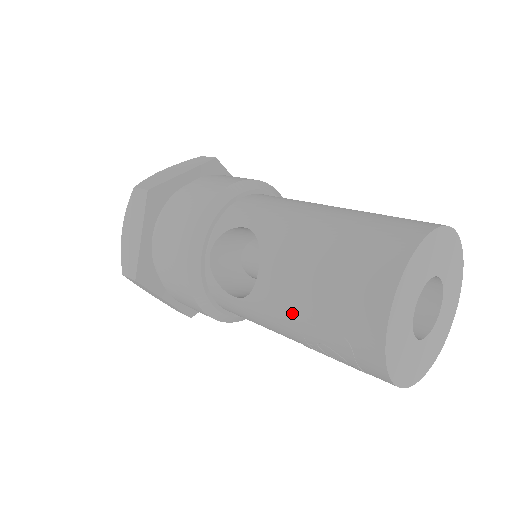
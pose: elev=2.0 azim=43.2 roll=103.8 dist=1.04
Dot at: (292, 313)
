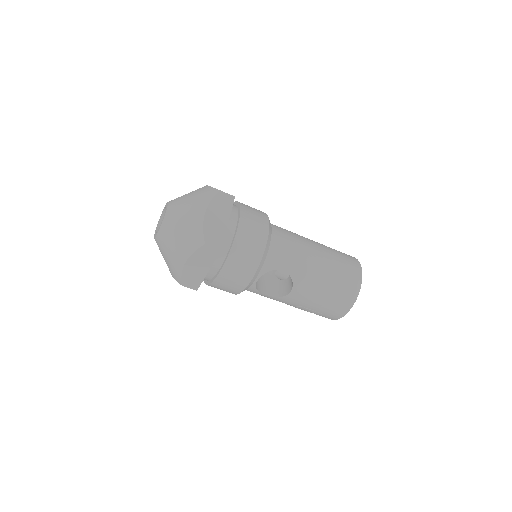
Dot at: (302, 306)
